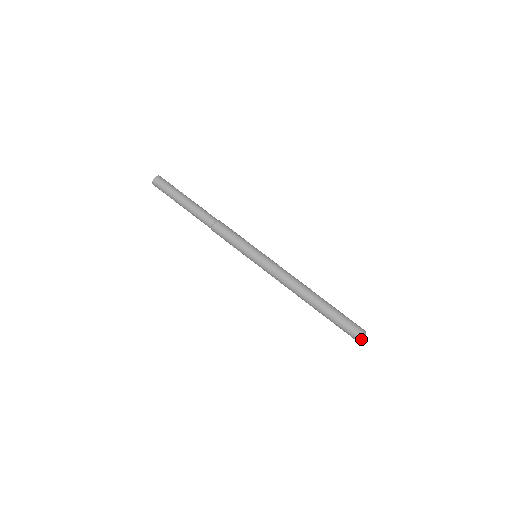
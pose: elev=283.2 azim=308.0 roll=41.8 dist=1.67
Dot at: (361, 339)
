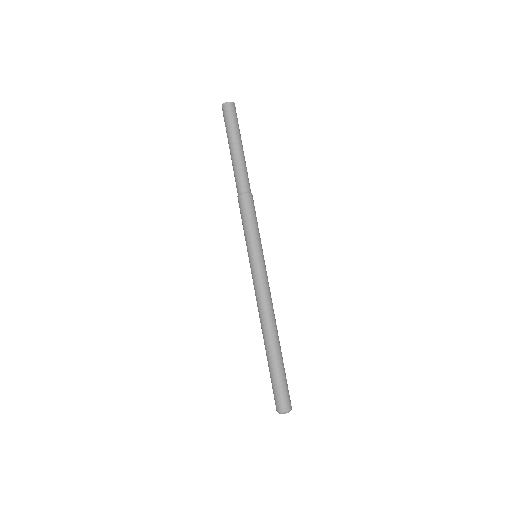
Dot at: (278, 412)
